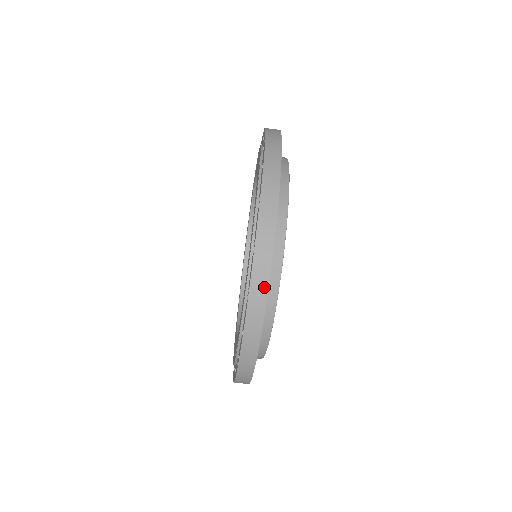
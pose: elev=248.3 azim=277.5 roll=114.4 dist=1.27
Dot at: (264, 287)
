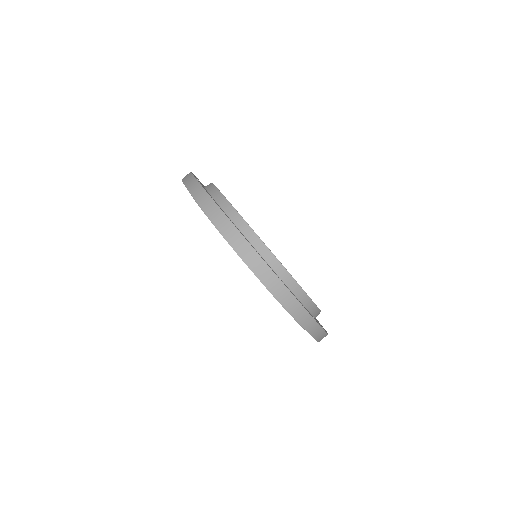
Dot at: (246, 245)
